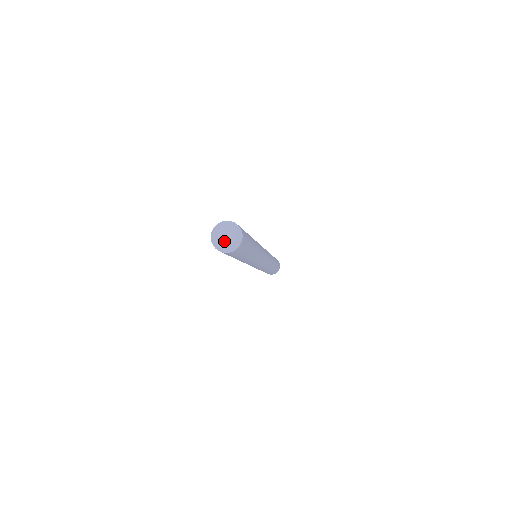
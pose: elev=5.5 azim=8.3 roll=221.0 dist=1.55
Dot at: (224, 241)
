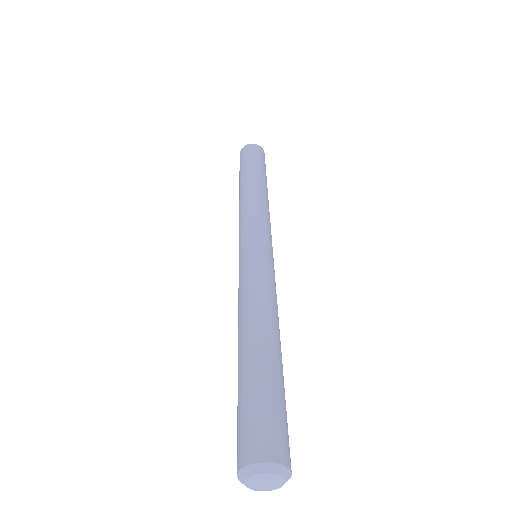
Dot at: (265, 487)
